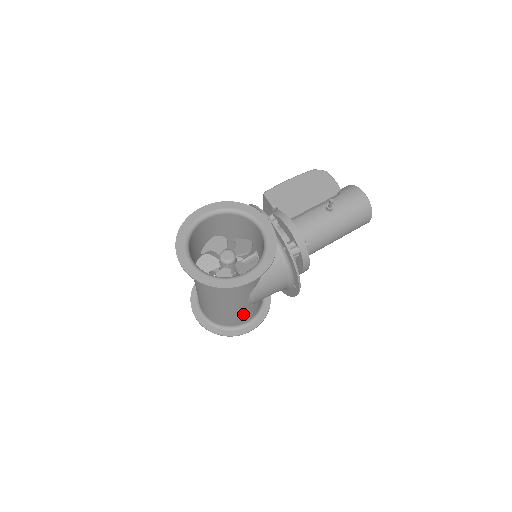
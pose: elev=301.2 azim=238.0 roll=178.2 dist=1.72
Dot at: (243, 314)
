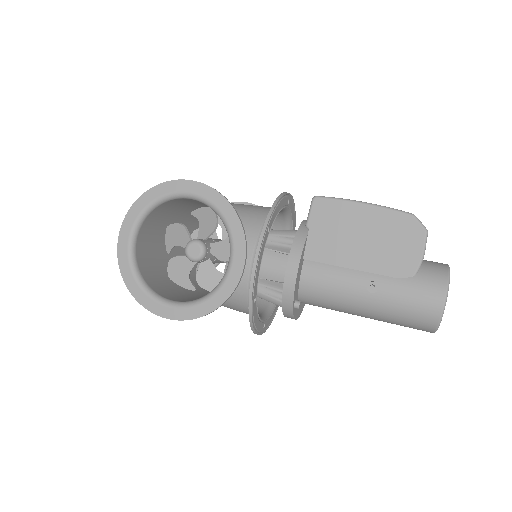
Dot at: occluded
